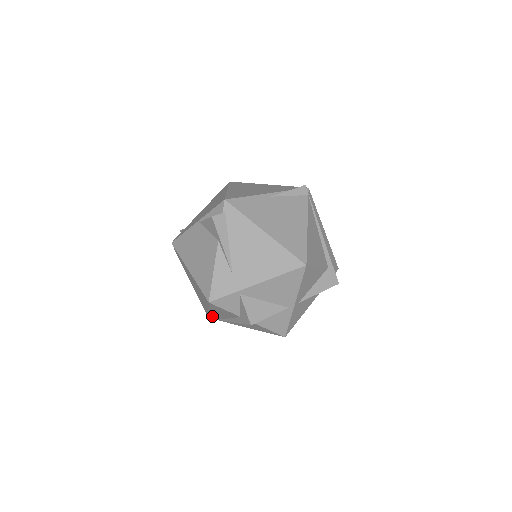
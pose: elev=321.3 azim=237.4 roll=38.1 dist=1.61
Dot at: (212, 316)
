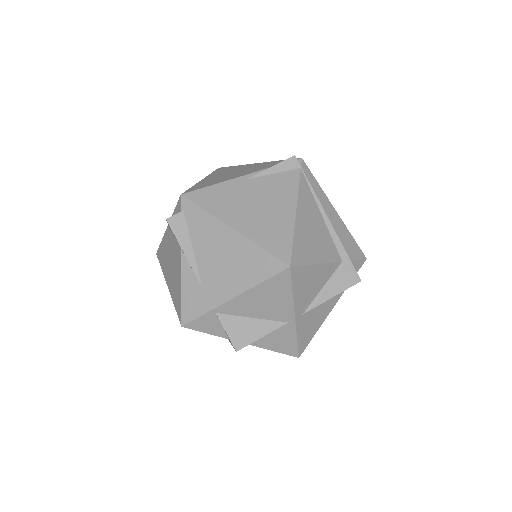
Dot at: occluded
